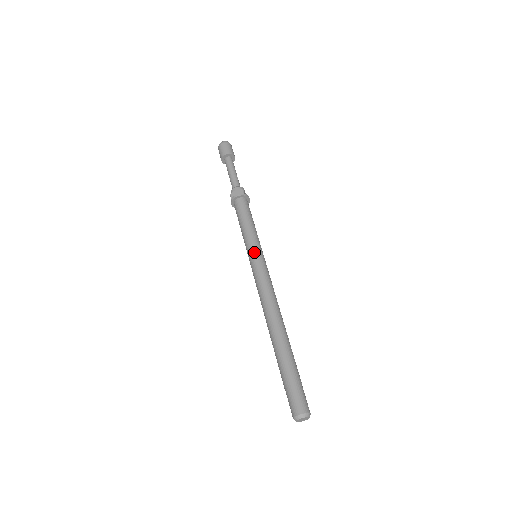
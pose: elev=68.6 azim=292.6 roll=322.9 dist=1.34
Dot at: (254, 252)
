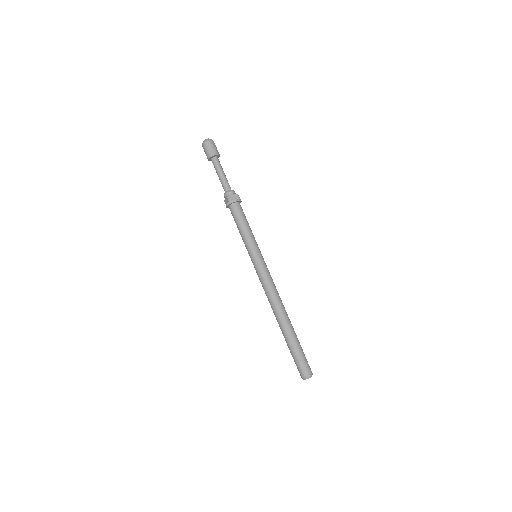
Dot at: (251, 258)
